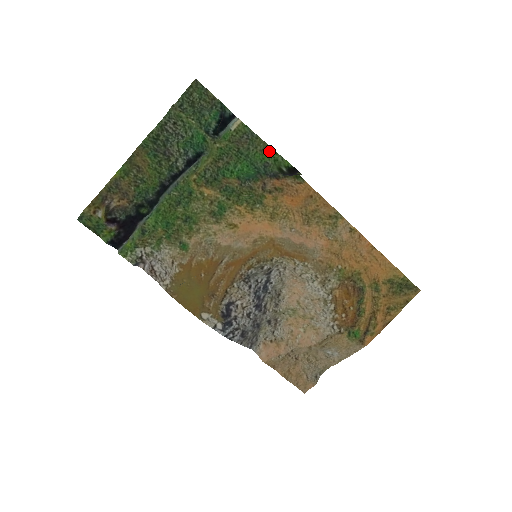
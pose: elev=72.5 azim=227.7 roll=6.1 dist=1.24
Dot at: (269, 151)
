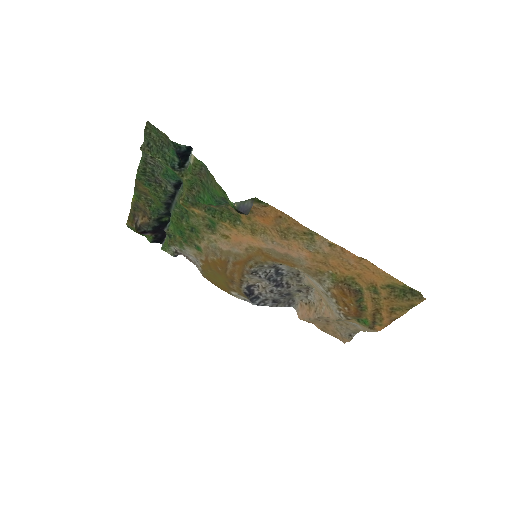
Dot at: (219, 189)
